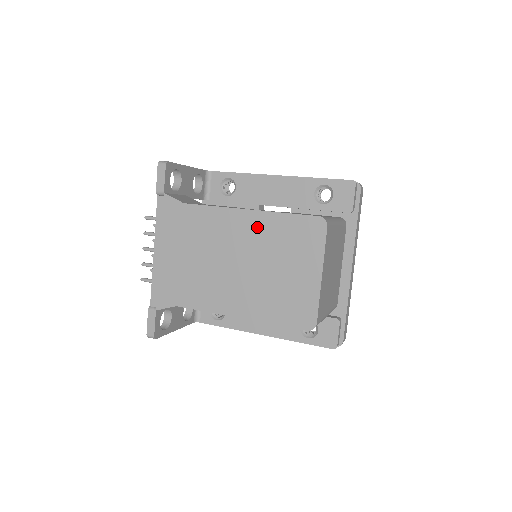
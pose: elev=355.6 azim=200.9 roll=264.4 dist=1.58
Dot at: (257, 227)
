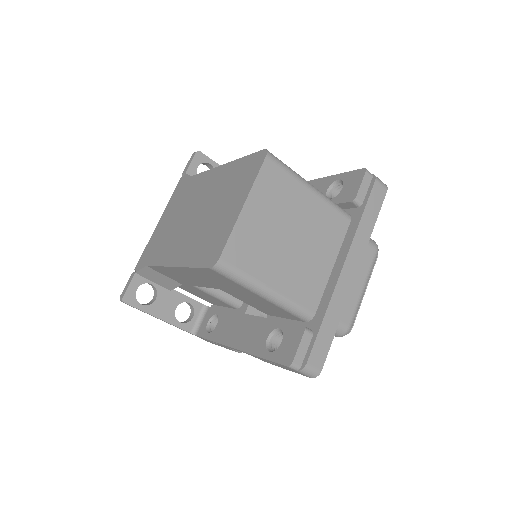
Dot at: (221, 177)
